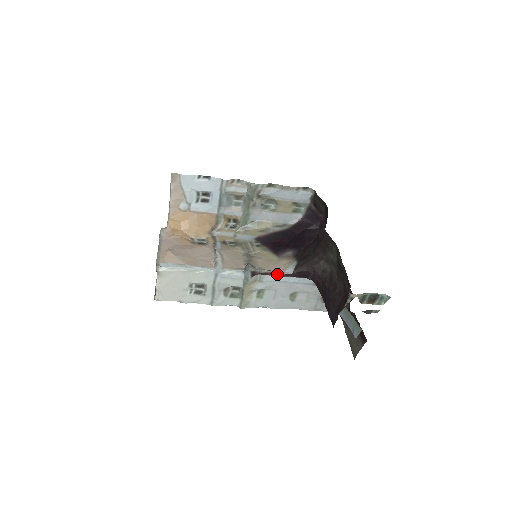
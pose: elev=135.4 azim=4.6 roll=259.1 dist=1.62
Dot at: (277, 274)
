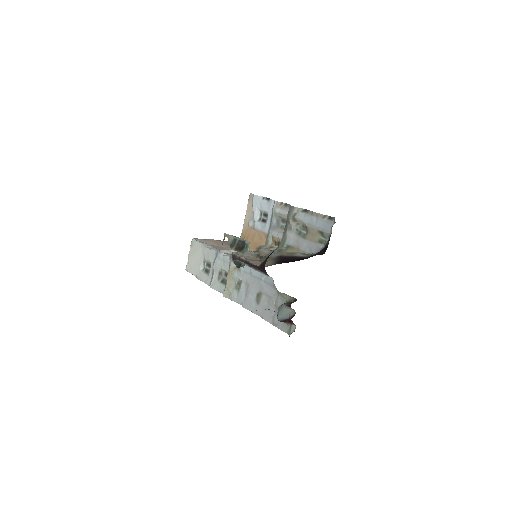
Dot at: (249, 263)
